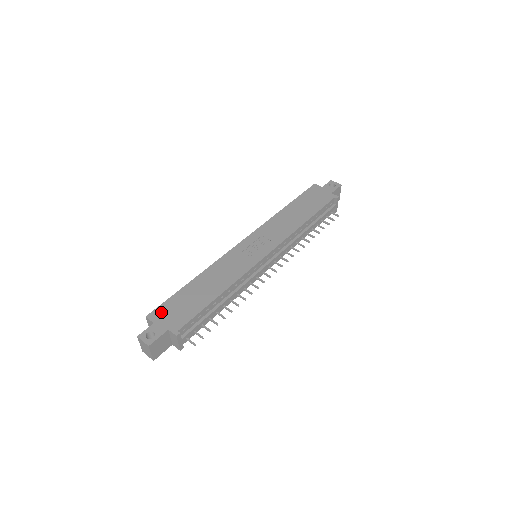
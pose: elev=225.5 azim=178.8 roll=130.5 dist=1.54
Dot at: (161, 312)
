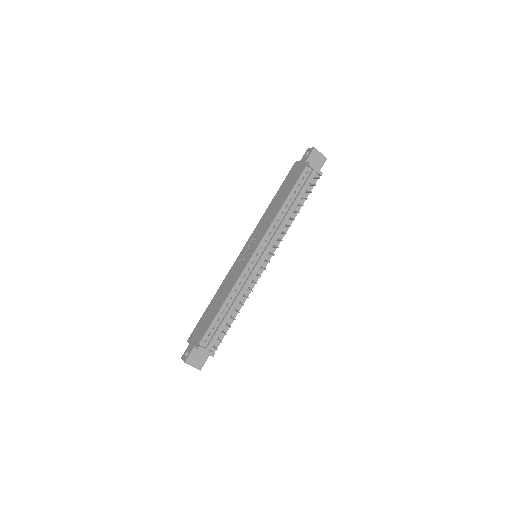
Dot at: (193, 334)
